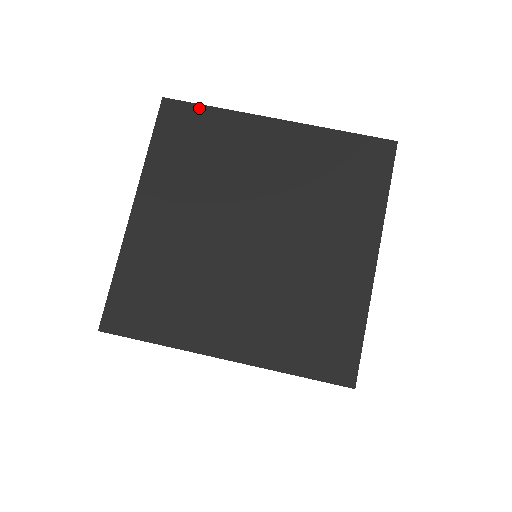
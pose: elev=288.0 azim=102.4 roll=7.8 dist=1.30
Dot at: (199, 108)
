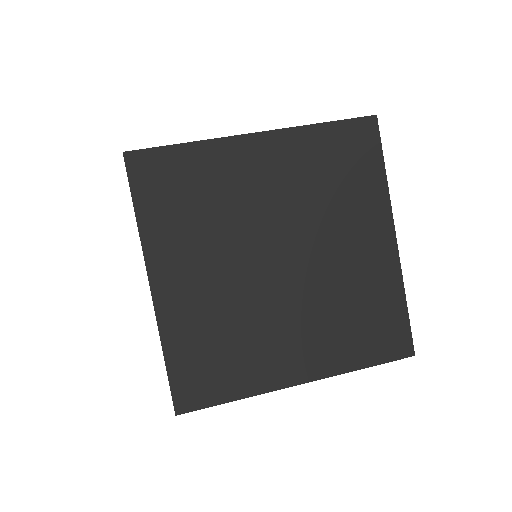
Dot at: (169, 150)
